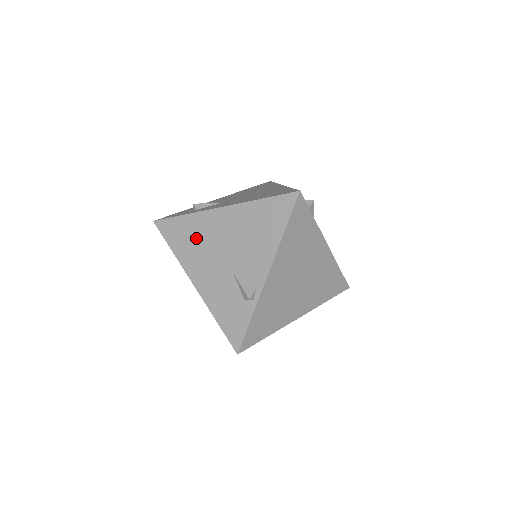
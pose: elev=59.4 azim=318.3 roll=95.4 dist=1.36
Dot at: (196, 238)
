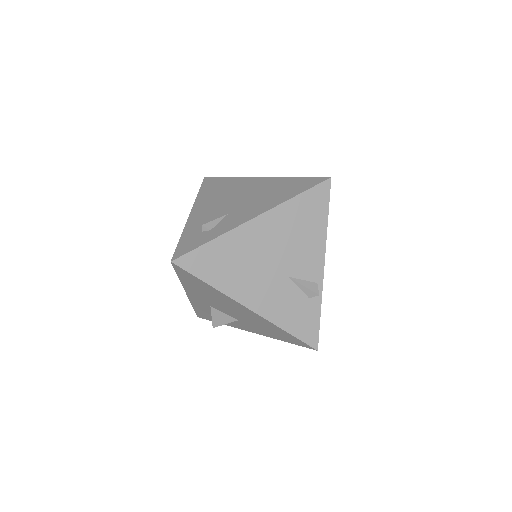
Dot at: (236, 260)
